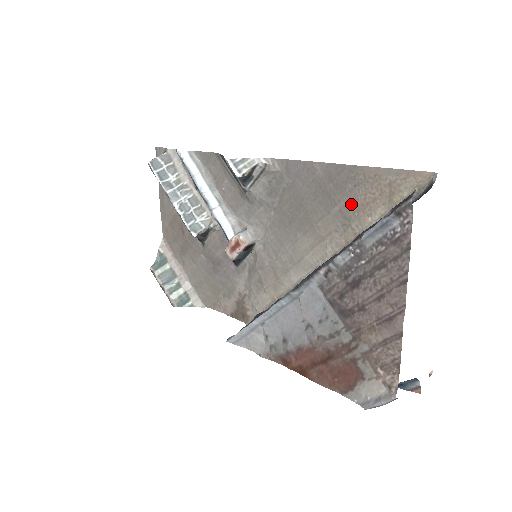
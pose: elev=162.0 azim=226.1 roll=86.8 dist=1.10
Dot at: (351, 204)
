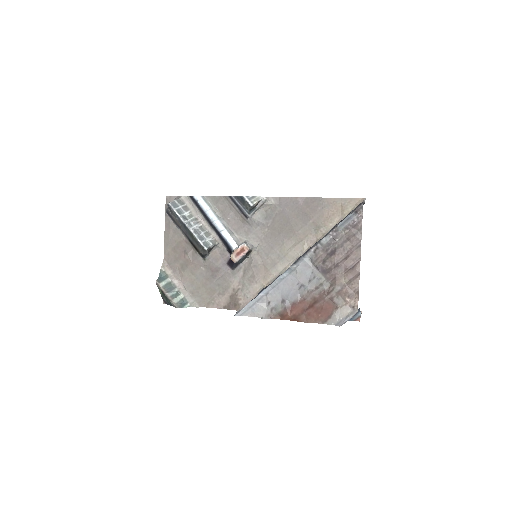
Dot at: (320, 218)
